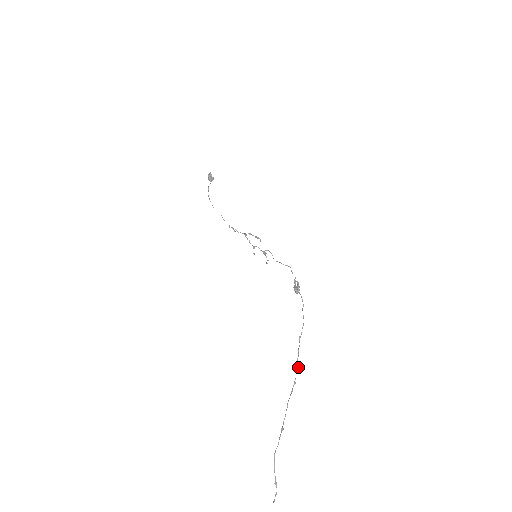
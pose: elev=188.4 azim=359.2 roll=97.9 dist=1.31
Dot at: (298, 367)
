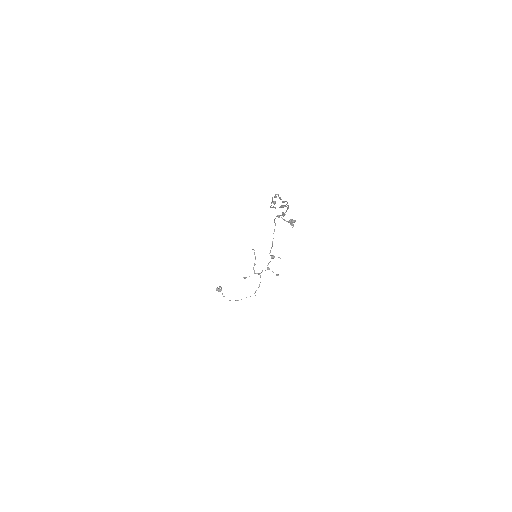
Dot at: occluded
